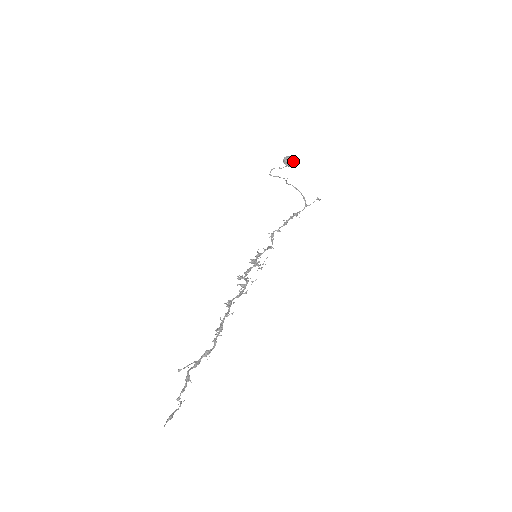
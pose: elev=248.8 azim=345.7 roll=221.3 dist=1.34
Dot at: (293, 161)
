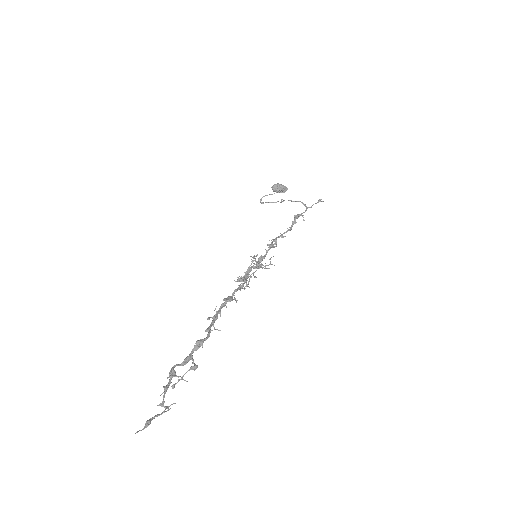
Dot at: (282, 185)
